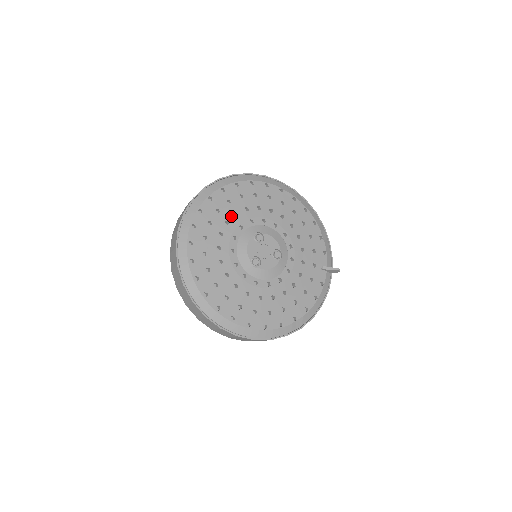
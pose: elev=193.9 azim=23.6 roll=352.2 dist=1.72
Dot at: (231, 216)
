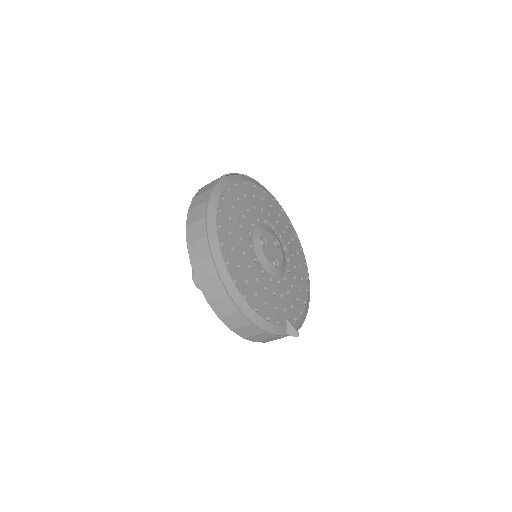
Dot at: (274, 217)
